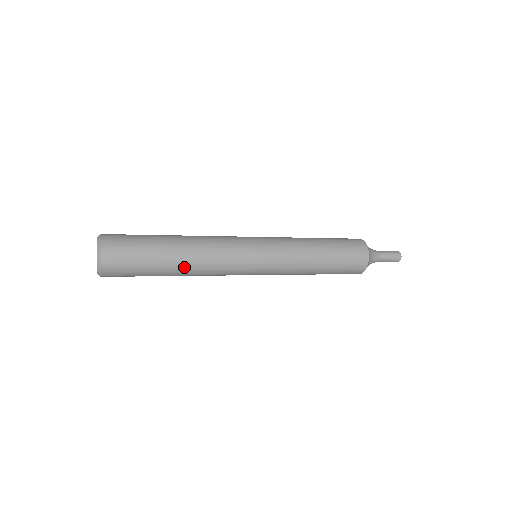
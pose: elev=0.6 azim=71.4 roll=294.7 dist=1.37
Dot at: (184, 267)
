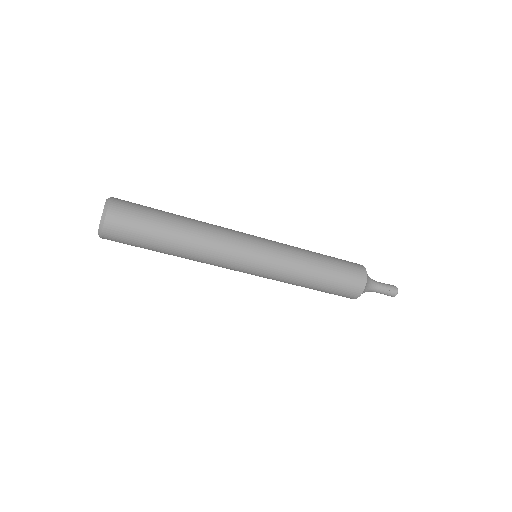
Dot at: (188, 231)
